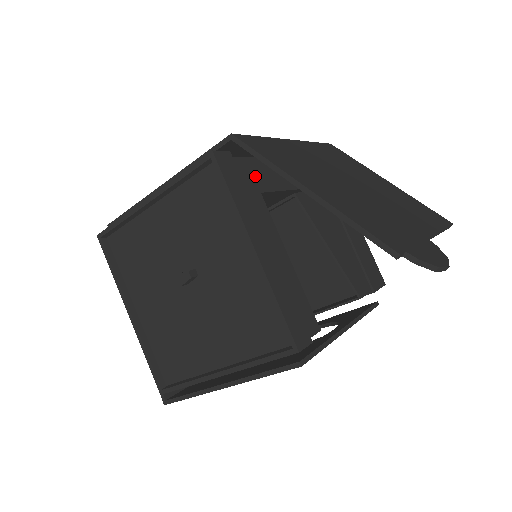
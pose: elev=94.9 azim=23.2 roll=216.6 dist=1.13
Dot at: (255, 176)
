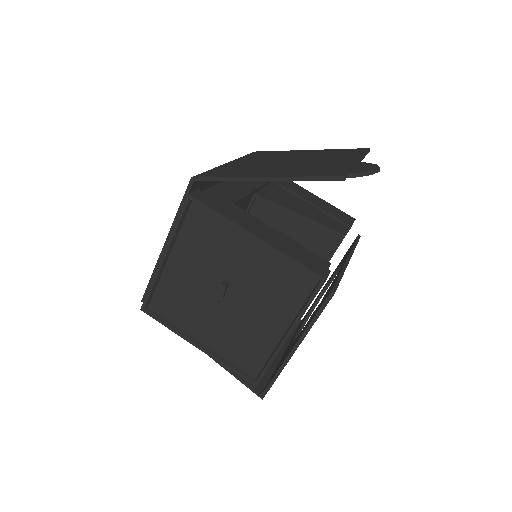
Dot at: (223, 196)
